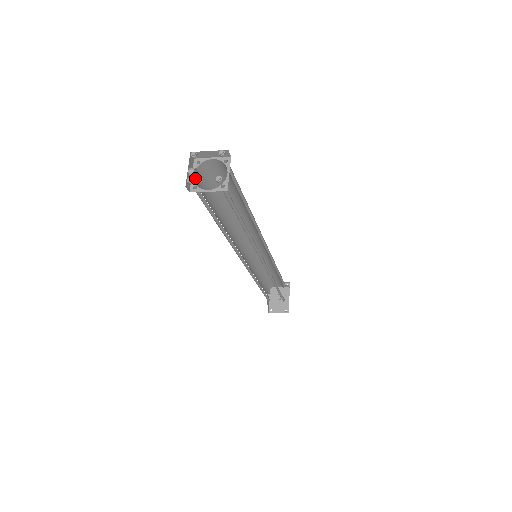
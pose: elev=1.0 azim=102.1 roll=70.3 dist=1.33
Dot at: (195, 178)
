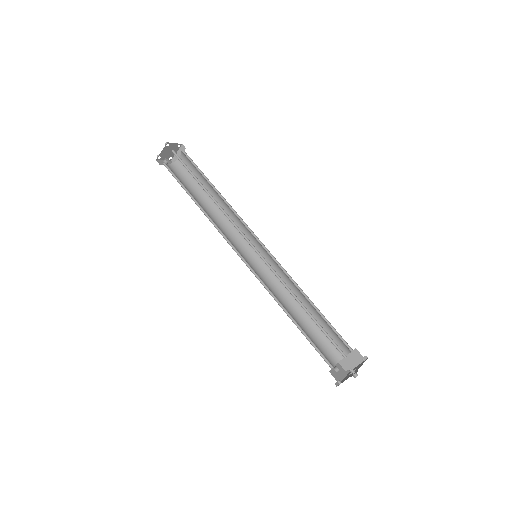
Dot at: (169, 166)
